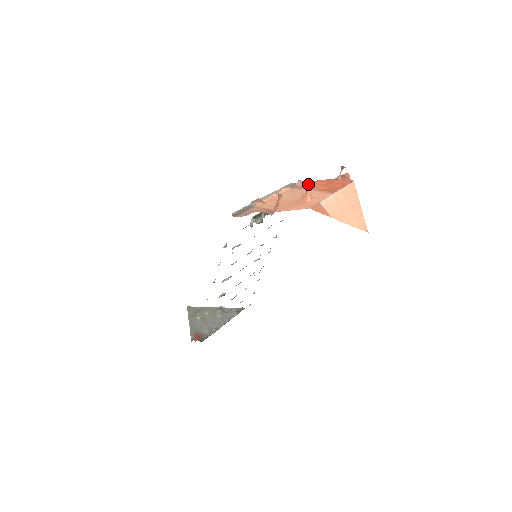
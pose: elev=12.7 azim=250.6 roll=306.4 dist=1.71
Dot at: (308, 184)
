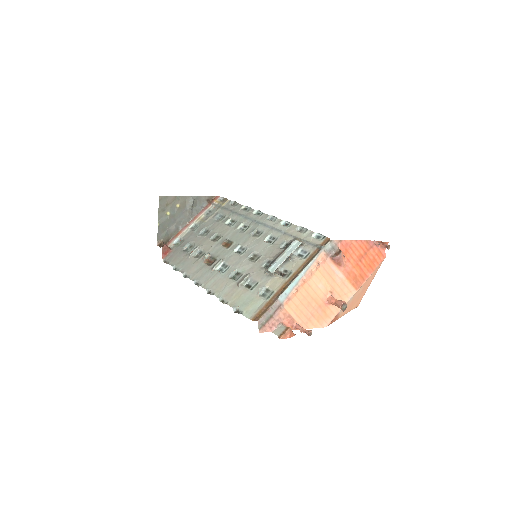
Dot at: (341, 309)
